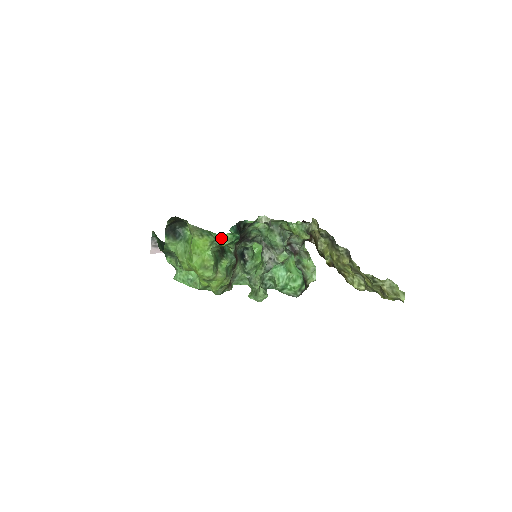
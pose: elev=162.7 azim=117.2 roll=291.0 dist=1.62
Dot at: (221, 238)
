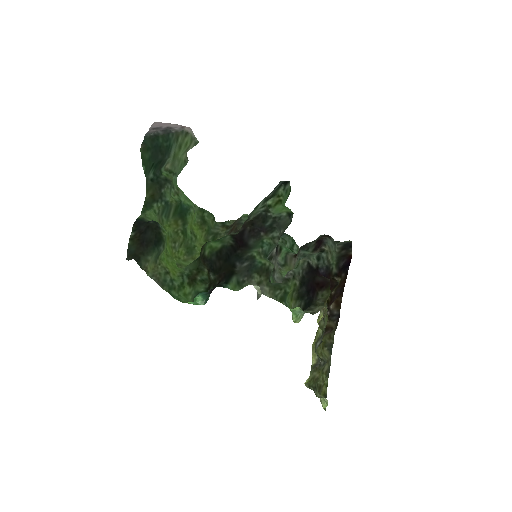
Dot at: (182, 298)
